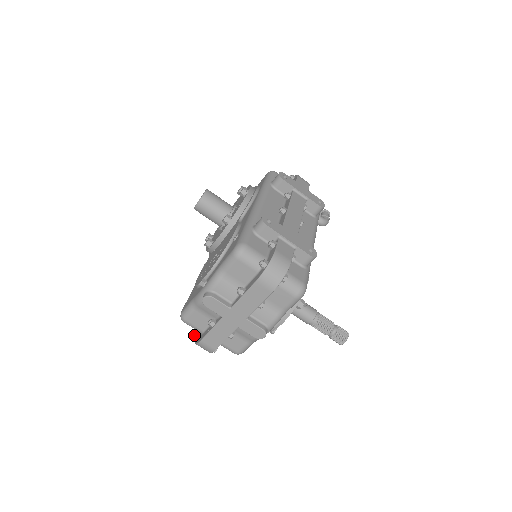
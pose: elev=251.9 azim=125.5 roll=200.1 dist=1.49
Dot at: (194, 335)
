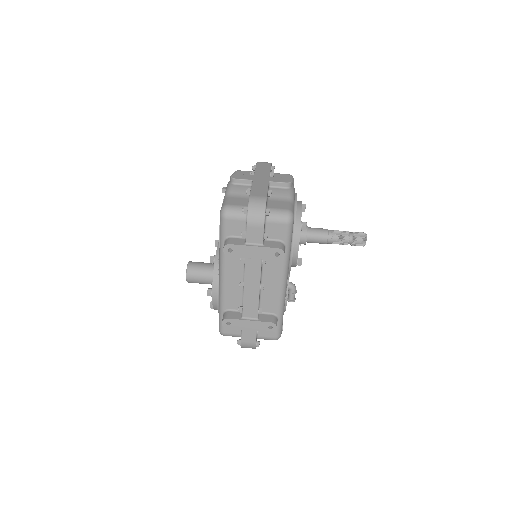
Dot at: (242, 209)
